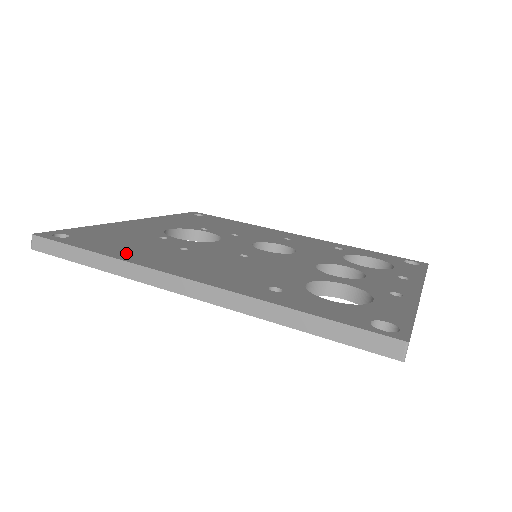
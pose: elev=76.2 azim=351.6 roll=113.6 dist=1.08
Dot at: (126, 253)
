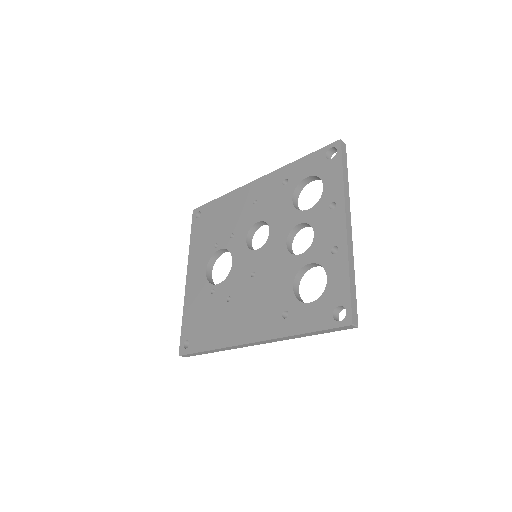
Dot at: (217, 337)
